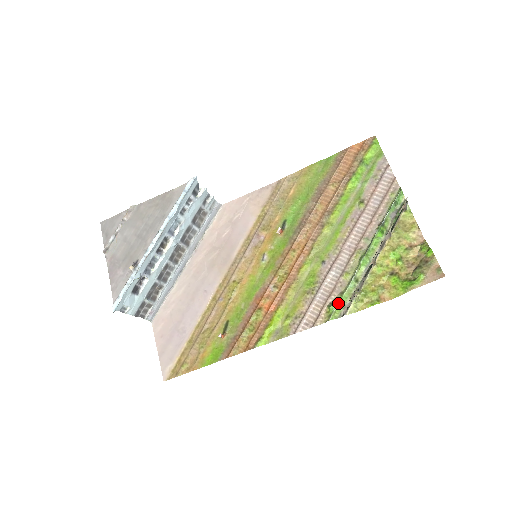
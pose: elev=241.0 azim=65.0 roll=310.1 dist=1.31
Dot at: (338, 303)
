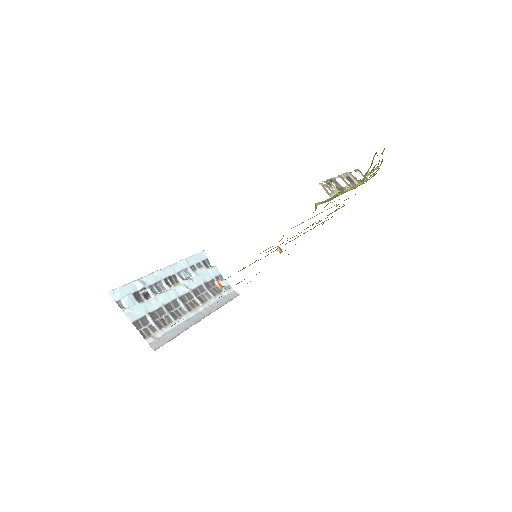
Dot at: occluded
